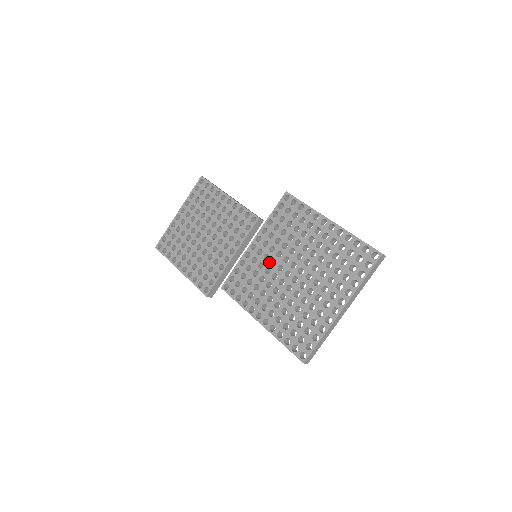
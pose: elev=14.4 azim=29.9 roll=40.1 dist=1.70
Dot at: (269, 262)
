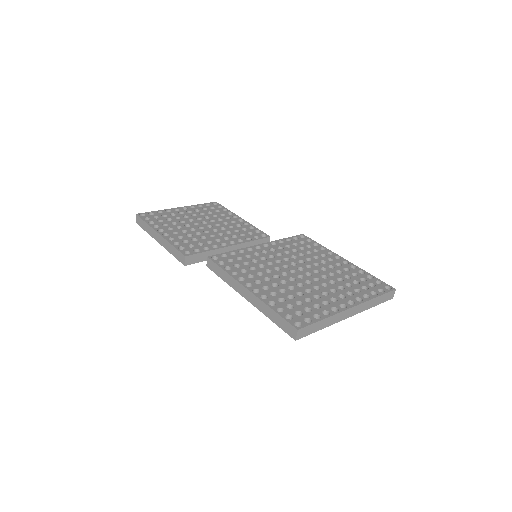
Dot at: (274, 259)
